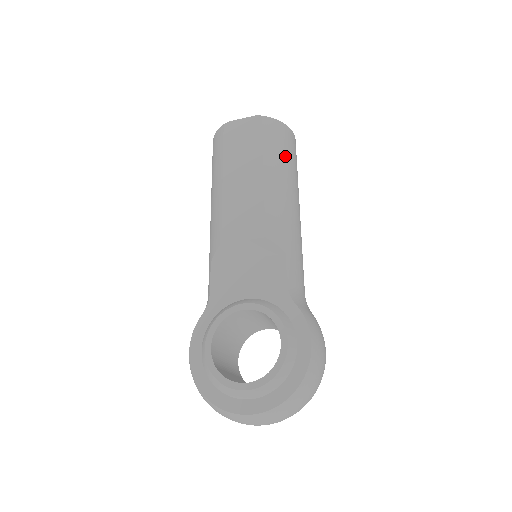
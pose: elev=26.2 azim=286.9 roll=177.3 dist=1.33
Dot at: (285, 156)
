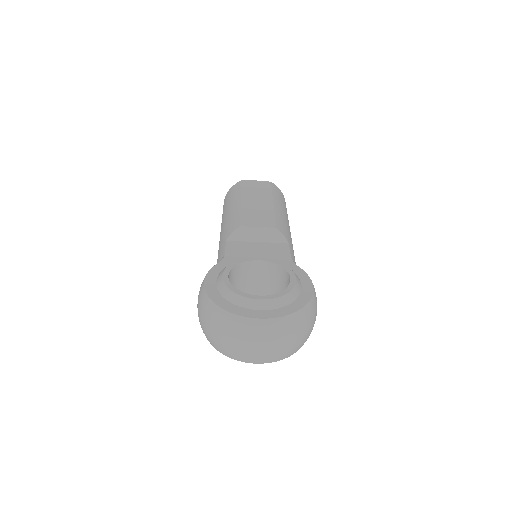
Dot at: (284, 206)
